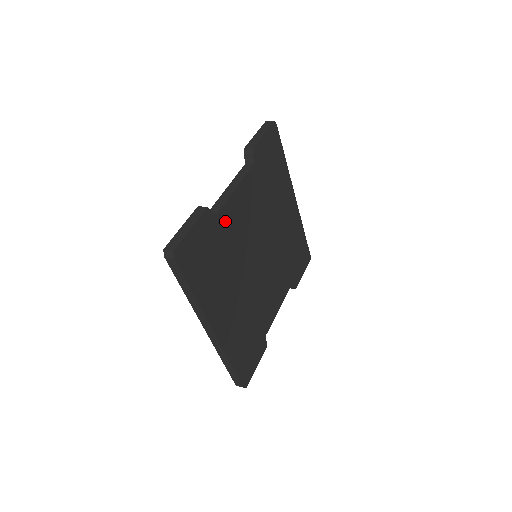
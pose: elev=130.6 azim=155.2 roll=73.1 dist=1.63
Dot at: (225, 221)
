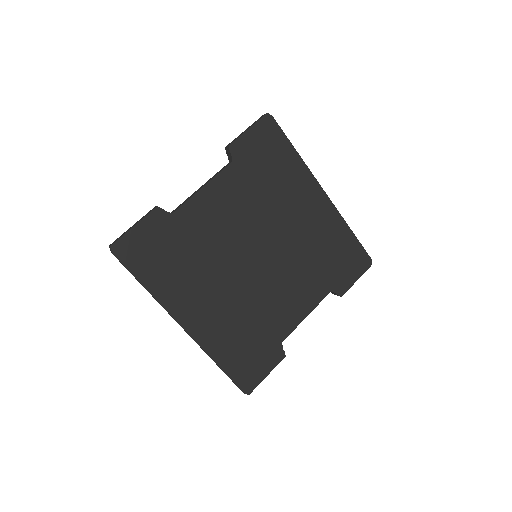
Dot at: (188, 219)
